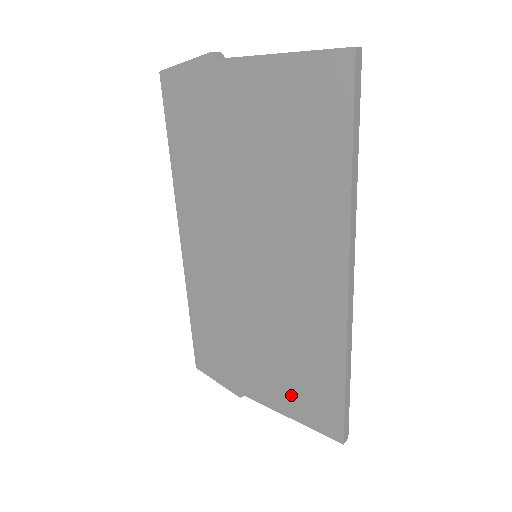
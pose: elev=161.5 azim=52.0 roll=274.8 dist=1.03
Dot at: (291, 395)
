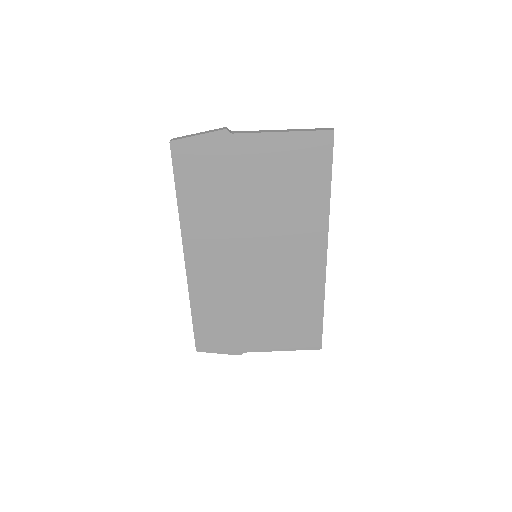
Dot at: (284, 336)
